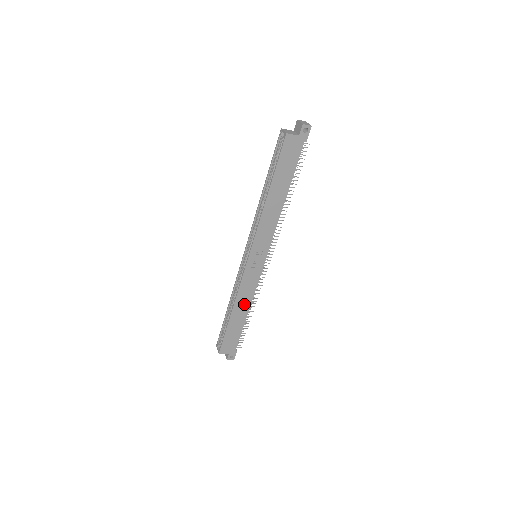
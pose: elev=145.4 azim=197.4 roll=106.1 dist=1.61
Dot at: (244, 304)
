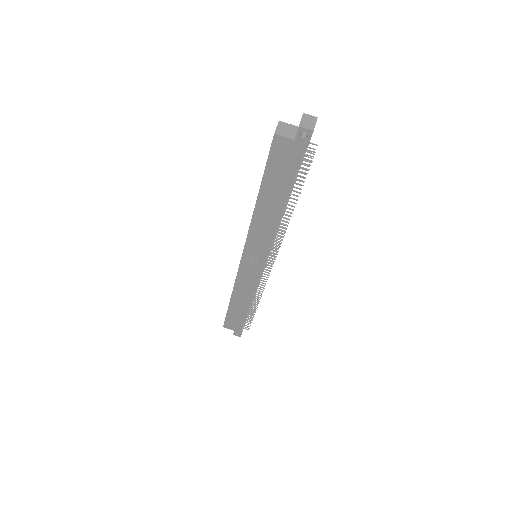
Dot at: (244, 296)
